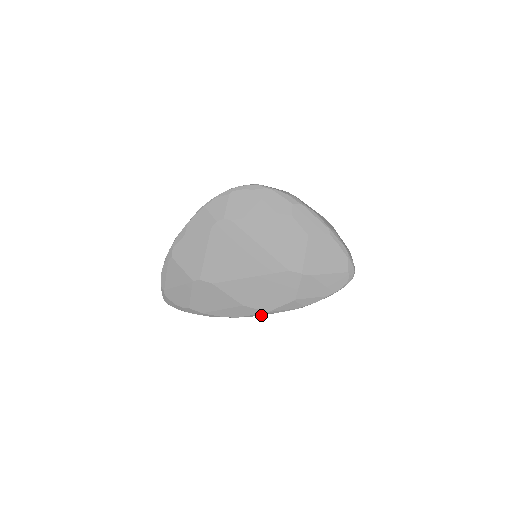
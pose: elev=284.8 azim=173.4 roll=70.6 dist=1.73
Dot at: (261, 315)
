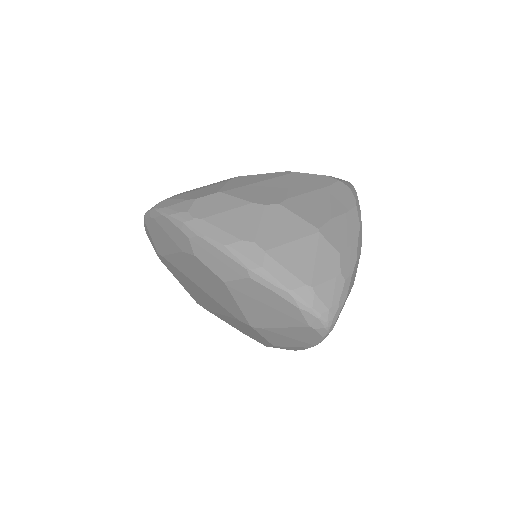
Dot at: occluded
